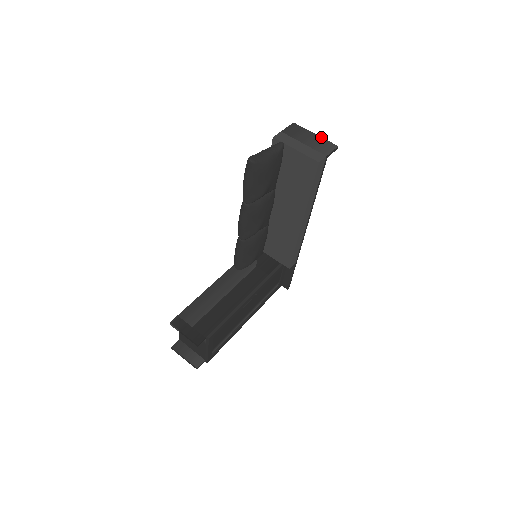
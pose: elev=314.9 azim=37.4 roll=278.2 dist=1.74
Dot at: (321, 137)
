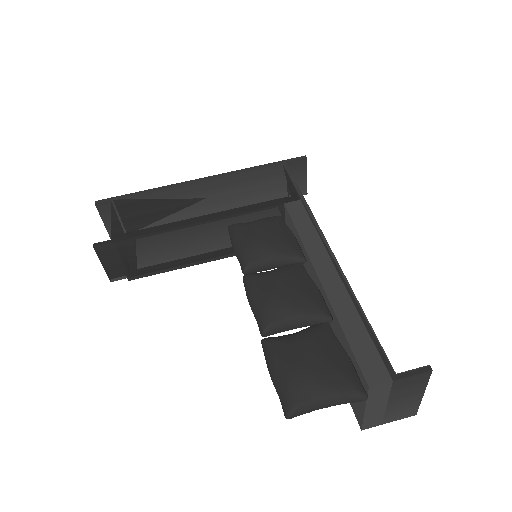
Dot at: (421, 400)
